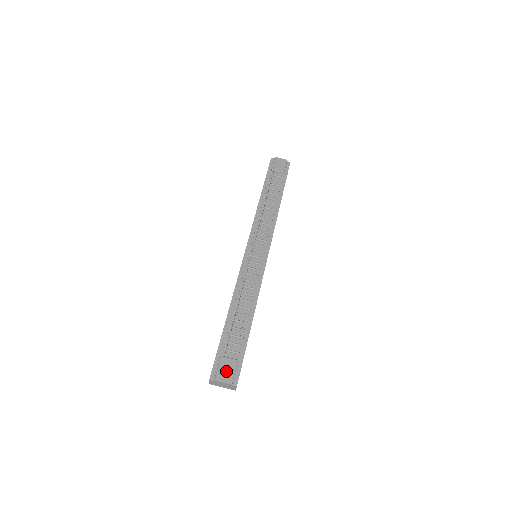
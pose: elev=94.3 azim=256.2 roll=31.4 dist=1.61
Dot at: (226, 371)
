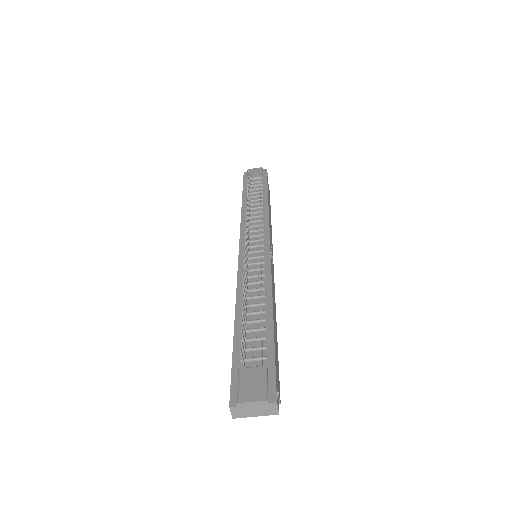
Dot at: (252, 385)
